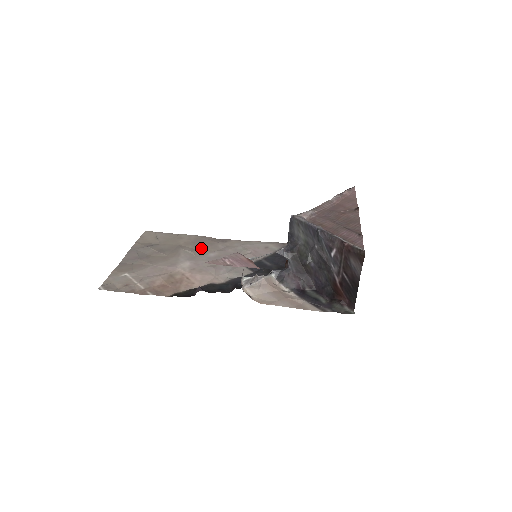
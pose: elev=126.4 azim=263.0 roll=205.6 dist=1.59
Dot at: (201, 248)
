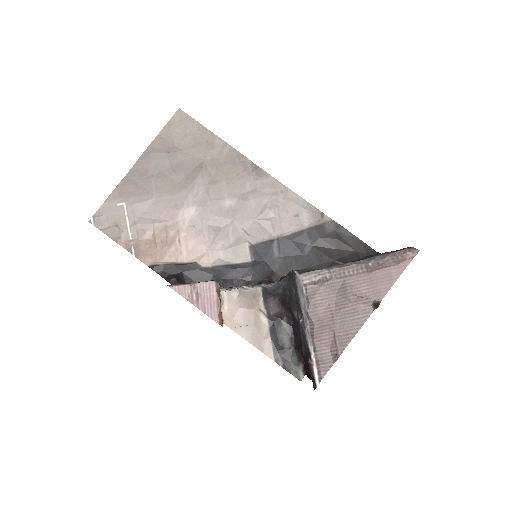
Dot at: (223, 182)
